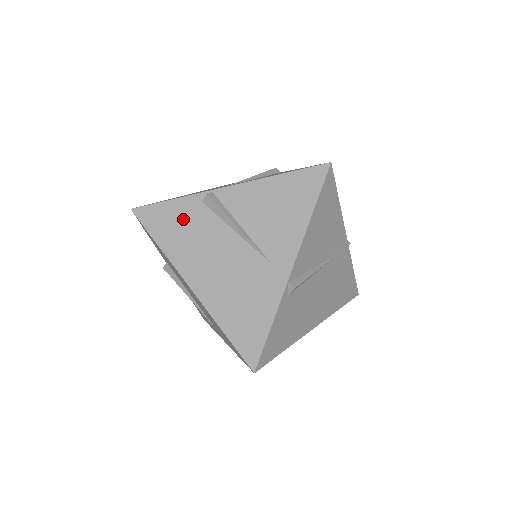
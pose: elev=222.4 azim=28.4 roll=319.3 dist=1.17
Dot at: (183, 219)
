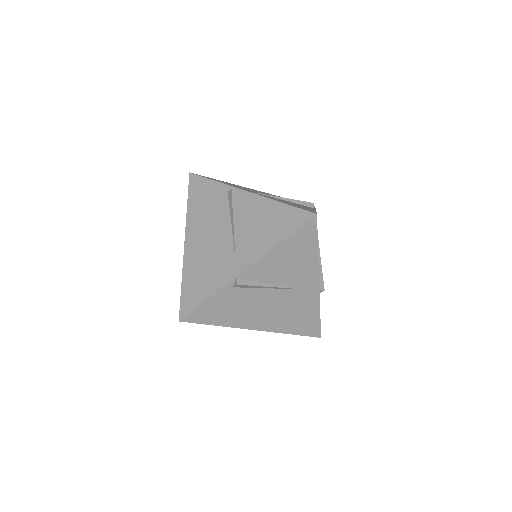
Dot at: (225, 304)
